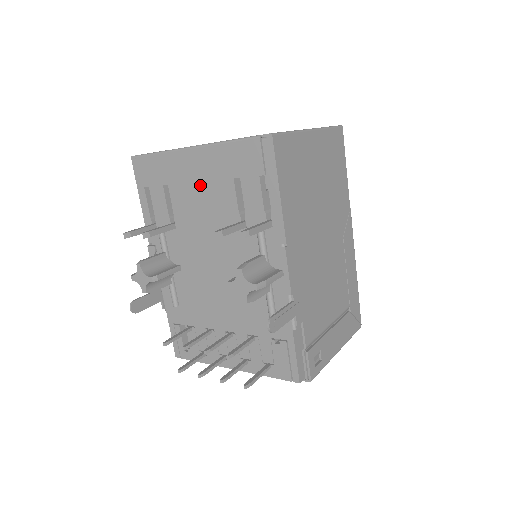
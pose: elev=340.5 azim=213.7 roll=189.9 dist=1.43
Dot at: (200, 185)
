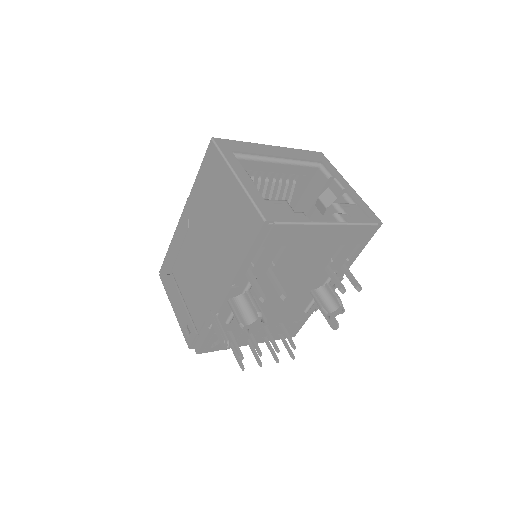
Dot at: (315, 246)
